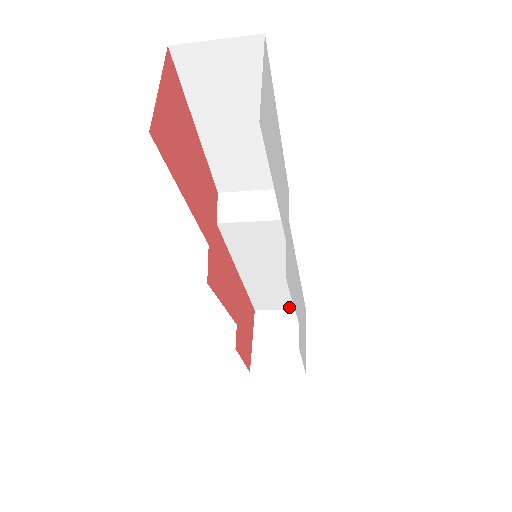
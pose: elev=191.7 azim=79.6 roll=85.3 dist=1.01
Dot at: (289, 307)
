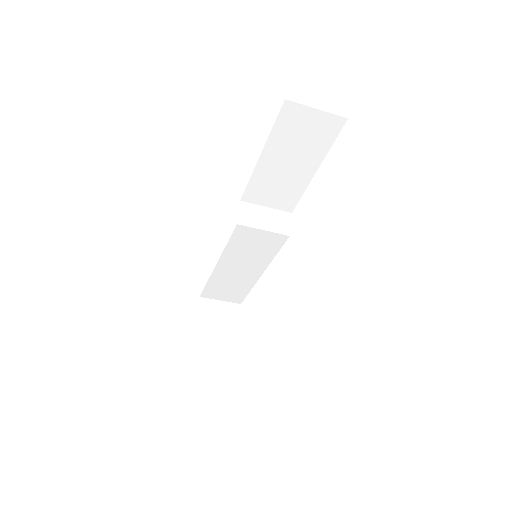
Dot at: (230, 299)
